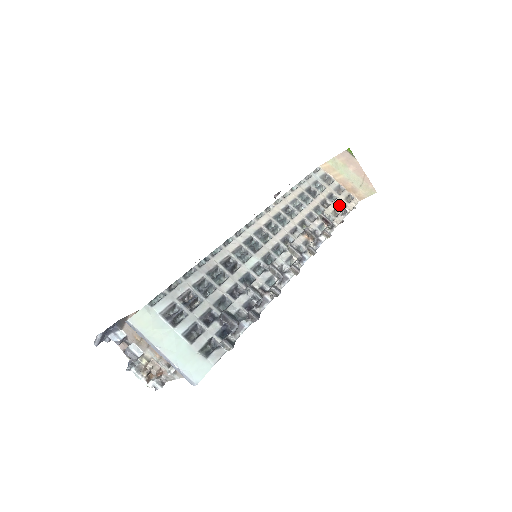
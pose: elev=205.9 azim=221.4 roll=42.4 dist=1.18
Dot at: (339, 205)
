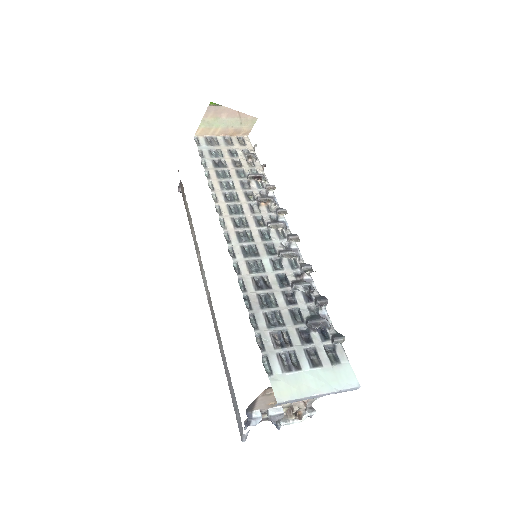
Dot at: (247, 155)
